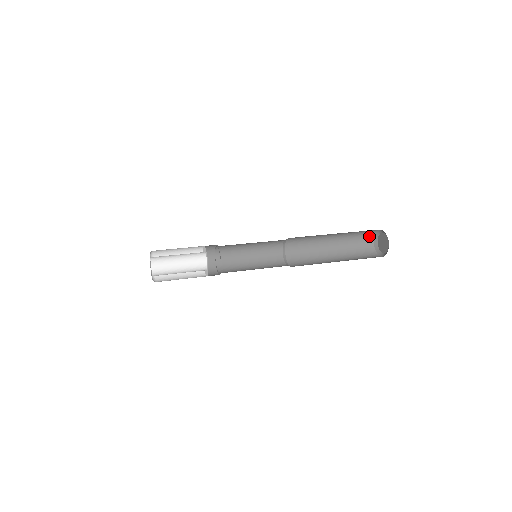
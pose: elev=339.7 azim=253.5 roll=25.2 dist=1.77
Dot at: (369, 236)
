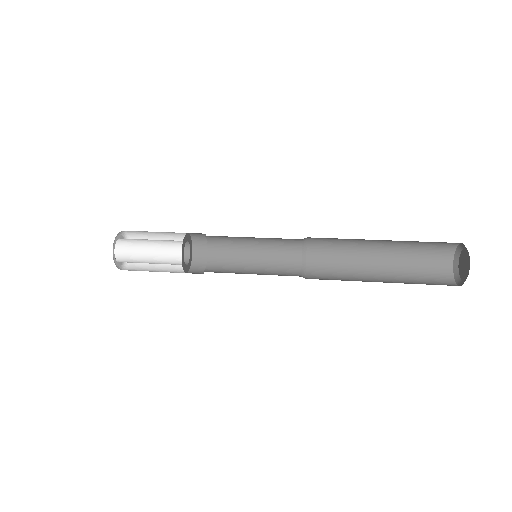
Dot at: (445, 253)
